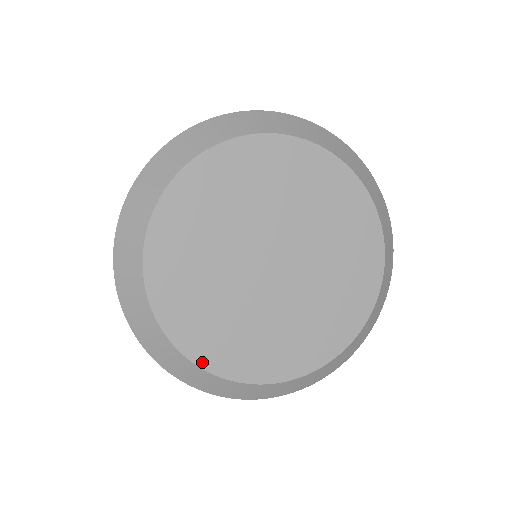
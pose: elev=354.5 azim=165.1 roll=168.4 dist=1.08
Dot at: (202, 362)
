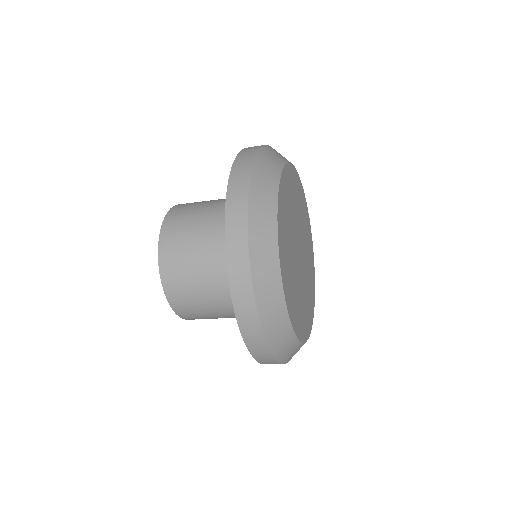
Dot at: (301, 338)
